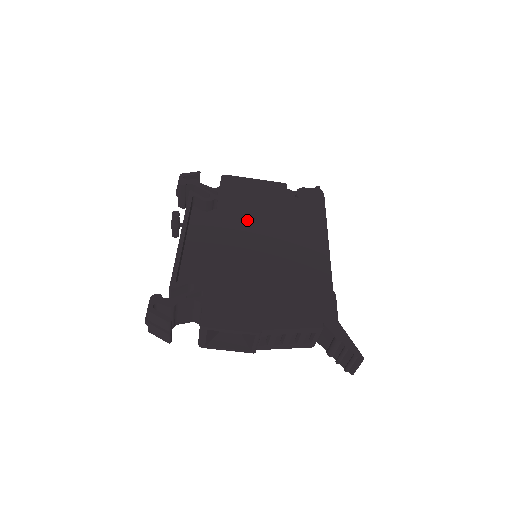
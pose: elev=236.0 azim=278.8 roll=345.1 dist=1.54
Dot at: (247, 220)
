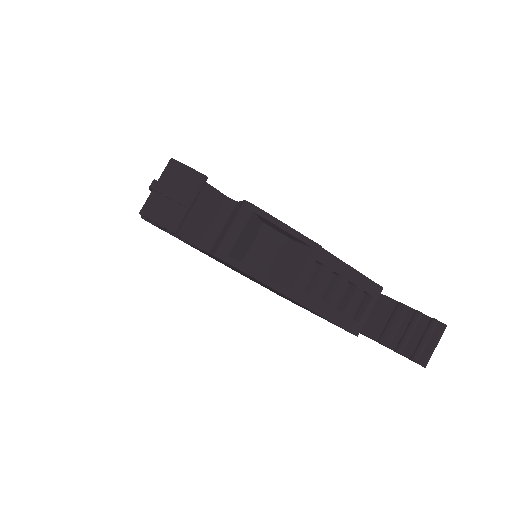
Dot at: occluded
